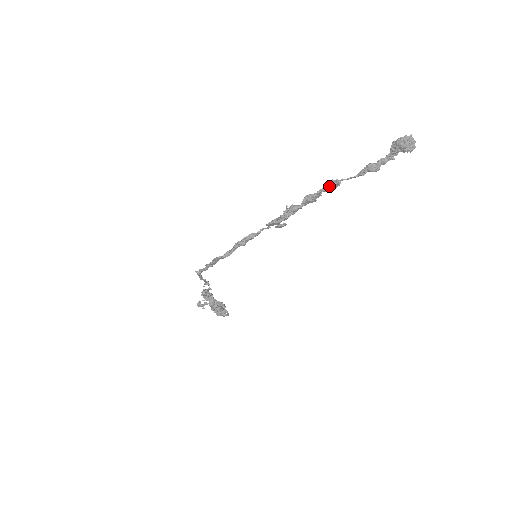
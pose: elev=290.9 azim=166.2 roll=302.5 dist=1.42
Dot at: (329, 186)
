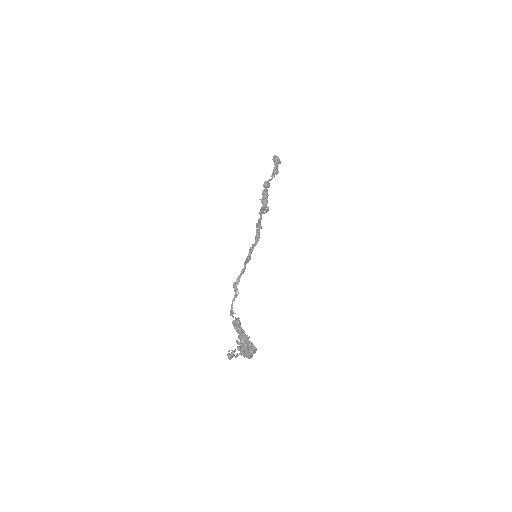
Dot at: (268, 183)
